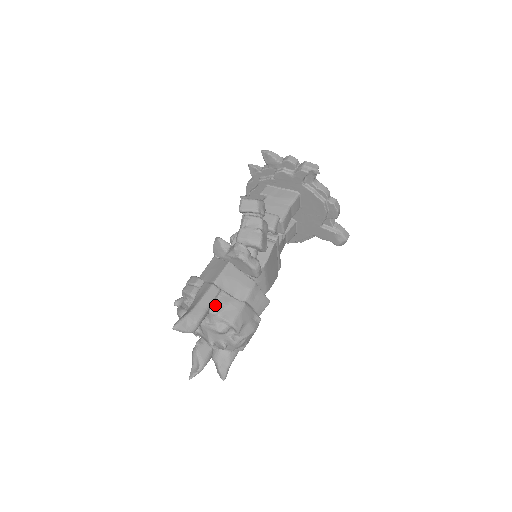
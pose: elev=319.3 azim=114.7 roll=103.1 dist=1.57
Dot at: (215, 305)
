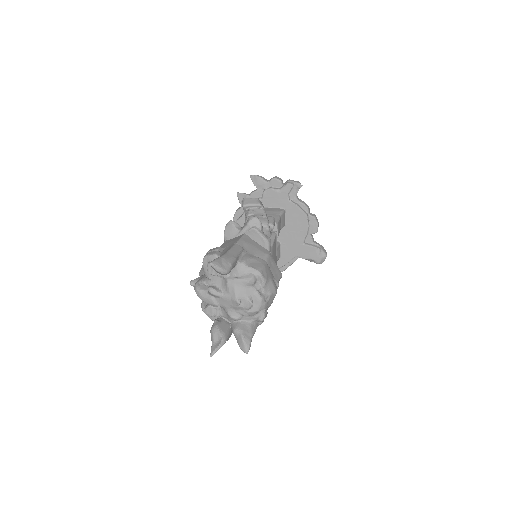
Dot at: (241, 258)
